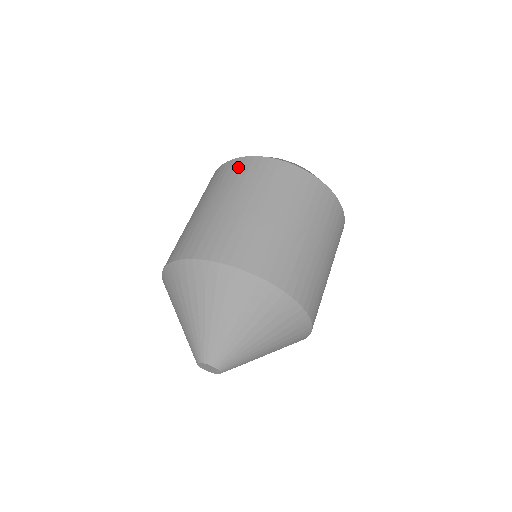
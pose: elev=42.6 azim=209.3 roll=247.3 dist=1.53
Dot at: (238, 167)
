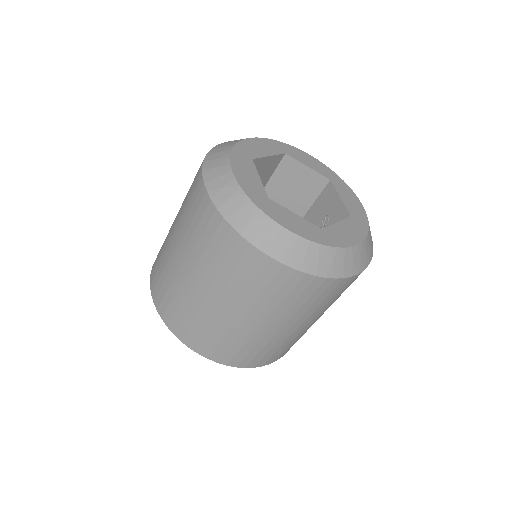
Dot at: (197, 202)
